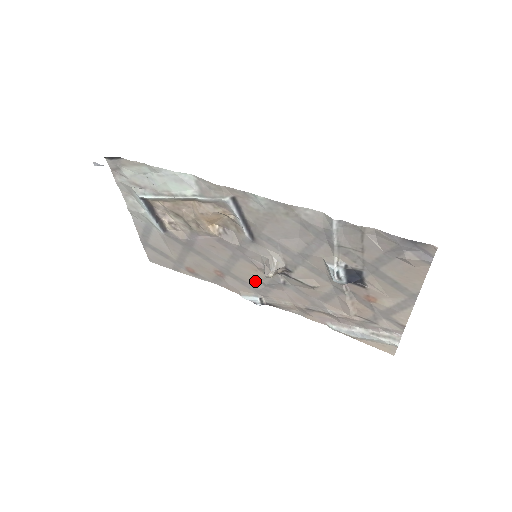
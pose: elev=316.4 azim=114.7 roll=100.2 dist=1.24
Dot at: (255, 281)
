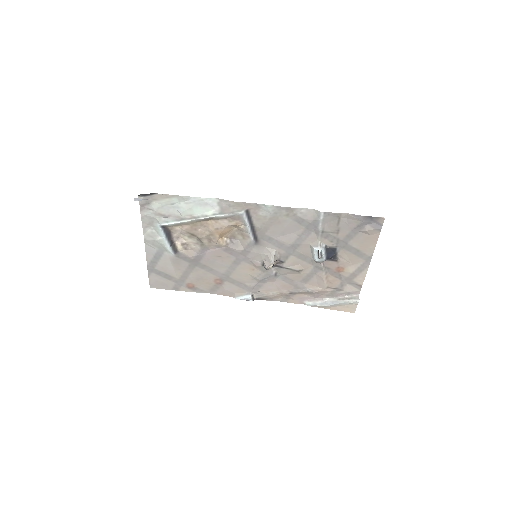
Dot at: (250, 280)
